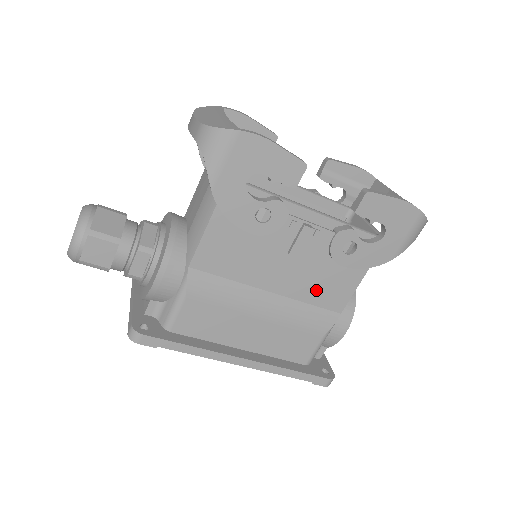
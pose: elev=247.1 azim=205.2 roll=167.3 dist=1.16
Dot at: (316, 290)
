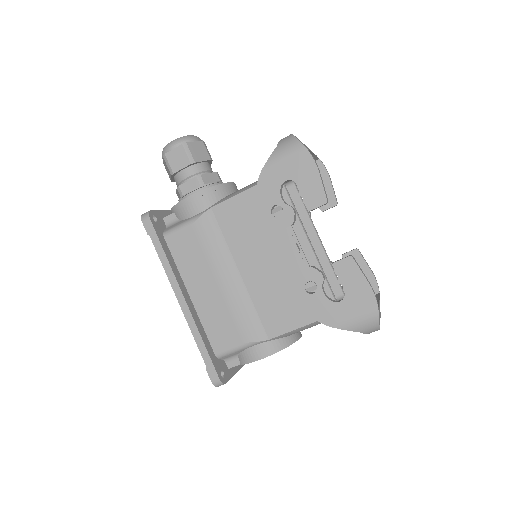
Dot at: (268, 302)
